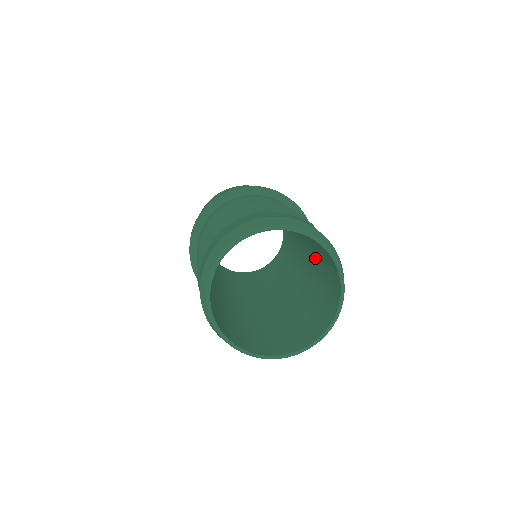
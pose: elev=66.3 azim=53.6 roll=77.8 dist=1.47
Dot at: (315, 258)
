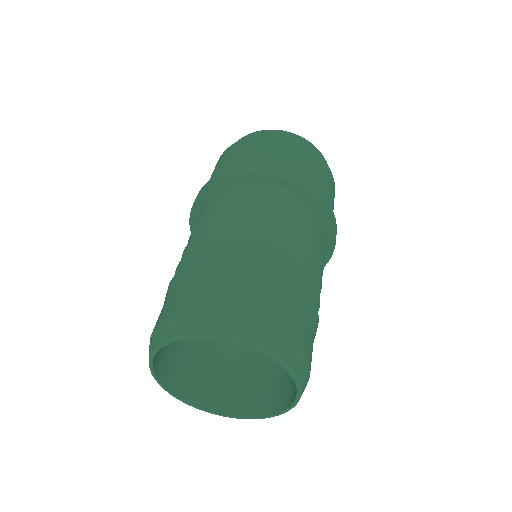
Dot at: occluded
